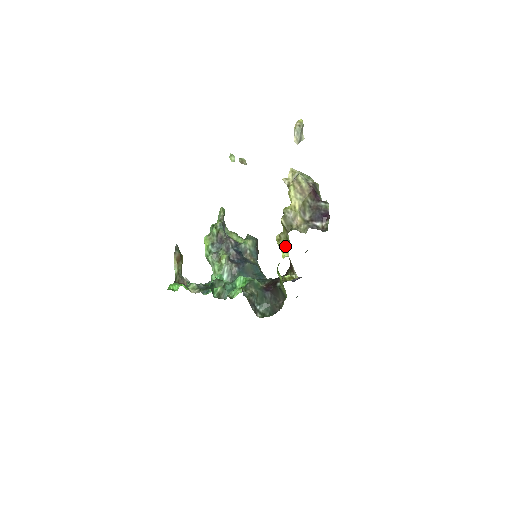
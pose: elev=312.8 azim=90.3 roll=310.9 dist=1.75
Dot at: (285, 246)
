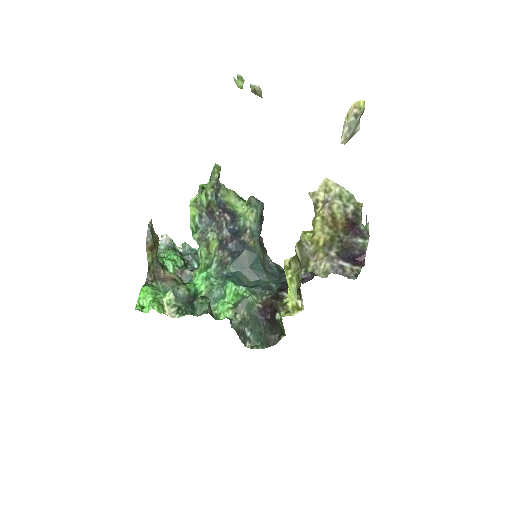
Dot at: (294, 286)
